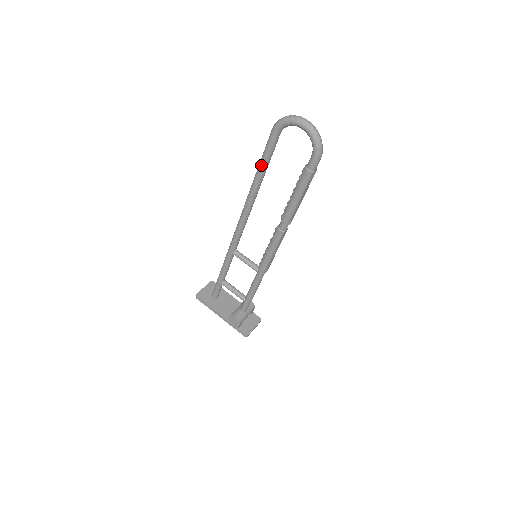
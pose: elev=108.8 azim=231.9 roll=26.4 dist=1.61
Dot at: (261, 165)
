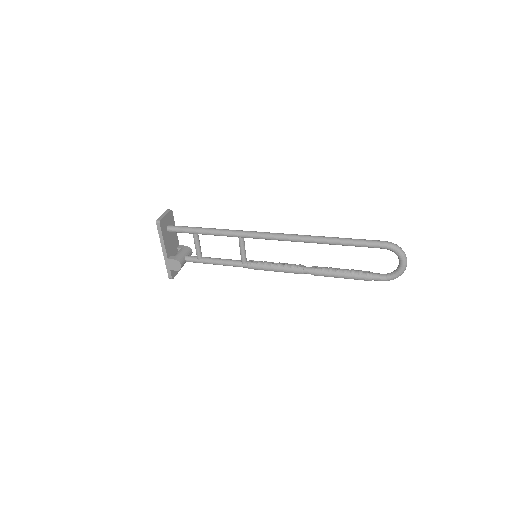
Dot at: (350, 244)
